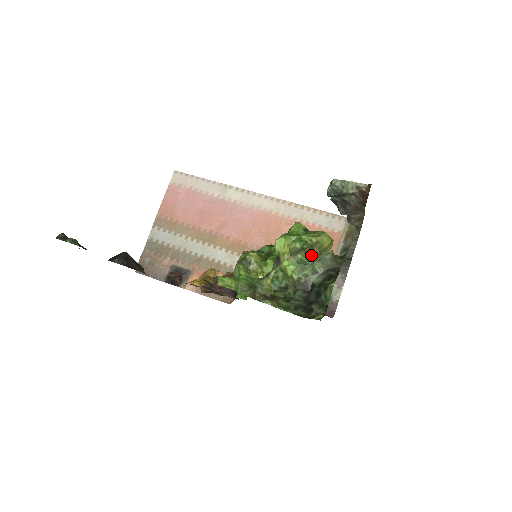
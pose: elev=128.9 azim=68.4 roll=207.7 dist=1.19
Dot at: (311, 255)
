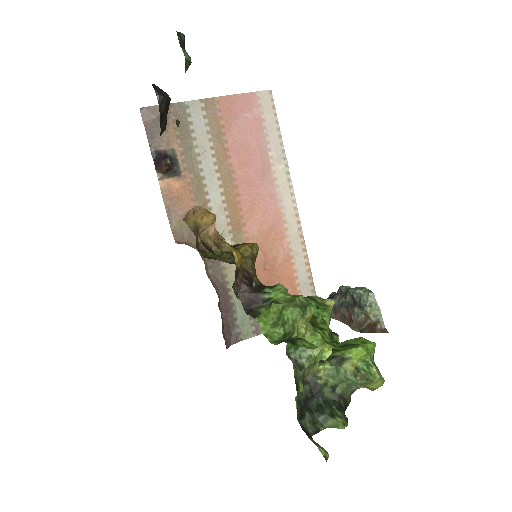
Dot at: (352, 377)
